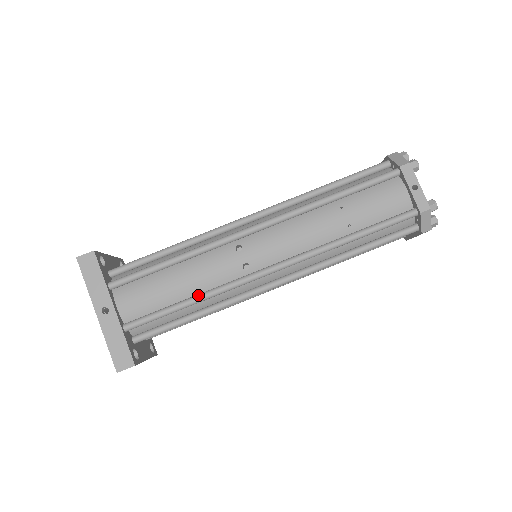
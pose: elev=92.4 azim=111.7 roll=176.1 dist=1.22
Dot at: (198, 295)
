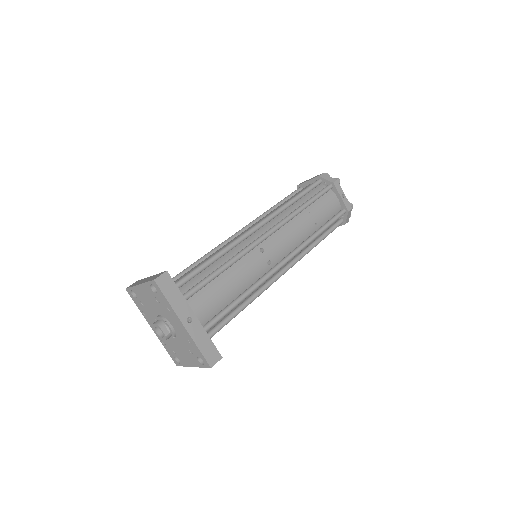
Dot at: (247, 291)
